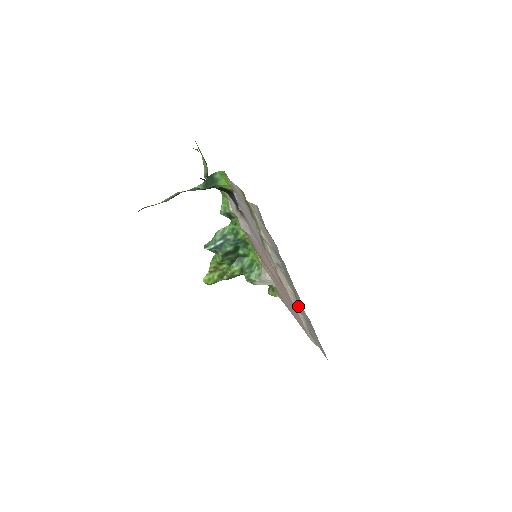
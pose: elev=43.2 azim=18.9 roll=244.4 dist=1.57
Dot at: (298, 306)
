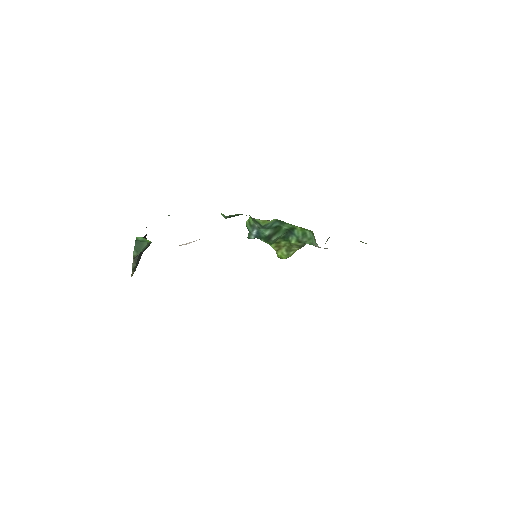
Dot at: occluded
